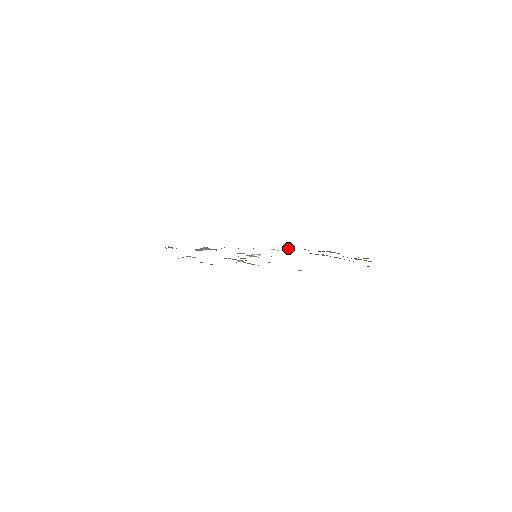
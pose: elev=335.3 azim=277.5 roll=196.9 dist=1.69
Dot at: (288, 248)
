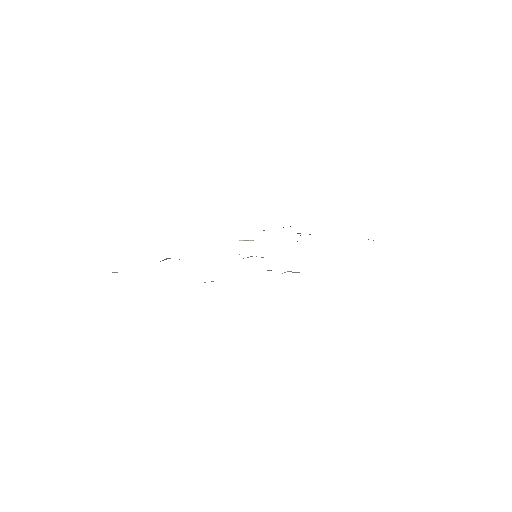
Dot at: occluded
